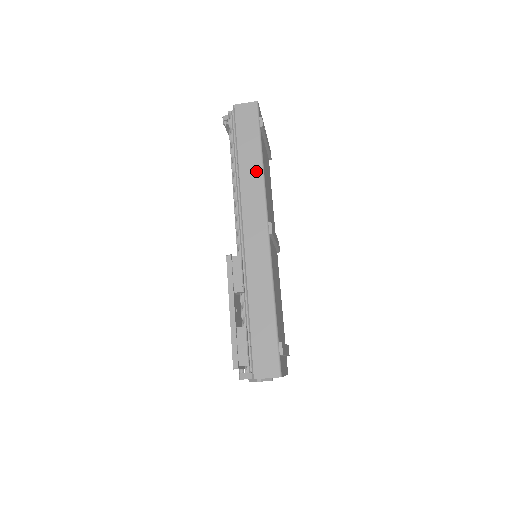
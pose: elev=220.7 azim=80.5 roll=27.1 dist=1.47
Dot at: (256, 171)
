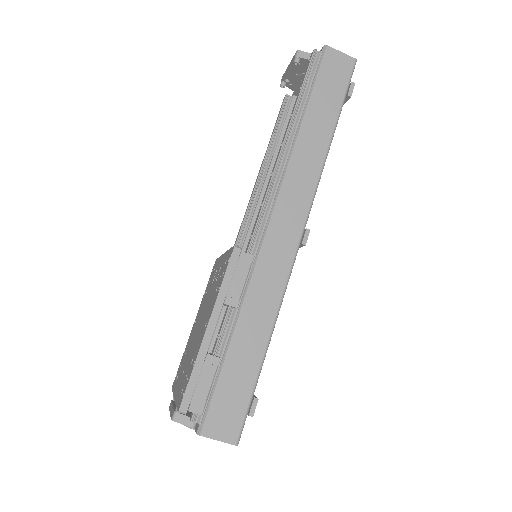
Dot at: (318, 151)
